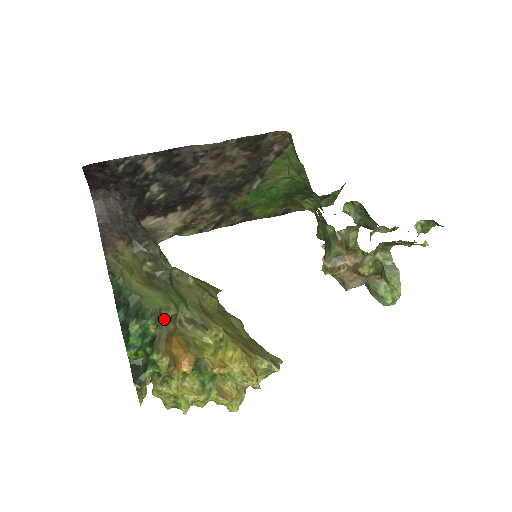
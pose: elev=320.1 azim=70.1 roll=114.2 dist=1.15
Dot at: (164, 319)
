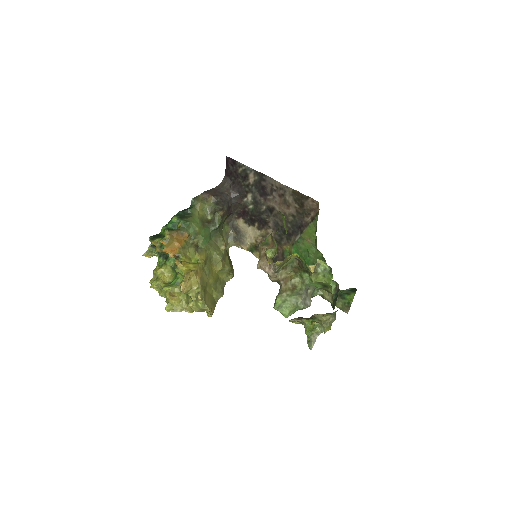
Dot at: (188, 228)
